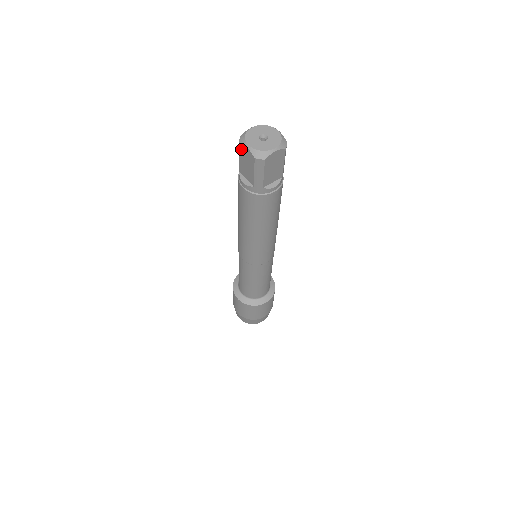
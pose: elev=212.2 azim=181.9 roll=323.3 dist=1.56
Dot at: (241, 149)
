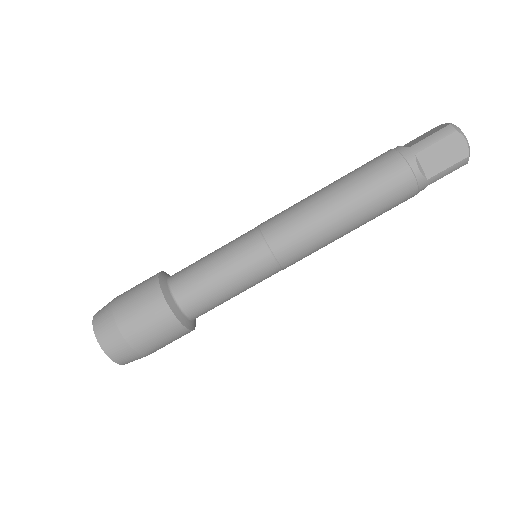
Dot at: (453, 137)
